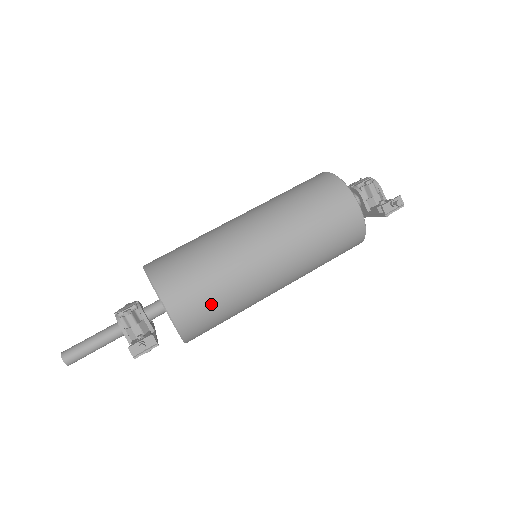
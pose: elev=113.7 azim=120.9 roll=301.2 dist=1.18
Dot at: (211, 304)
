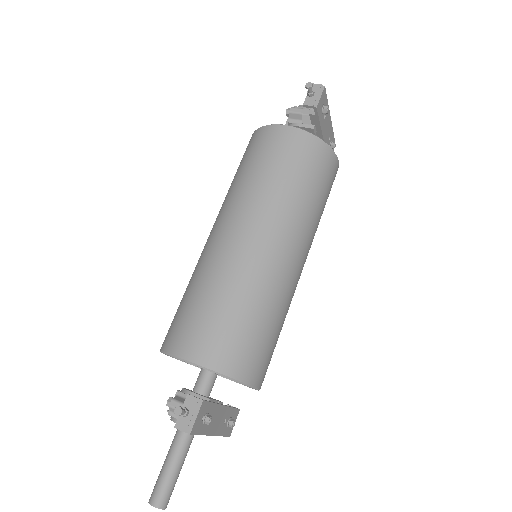
Dot at: (223, 319)
